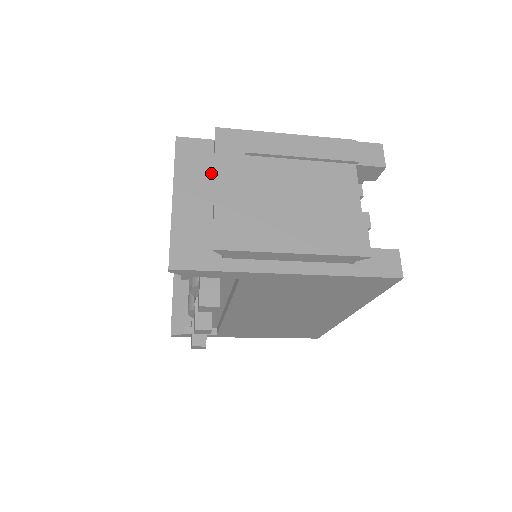
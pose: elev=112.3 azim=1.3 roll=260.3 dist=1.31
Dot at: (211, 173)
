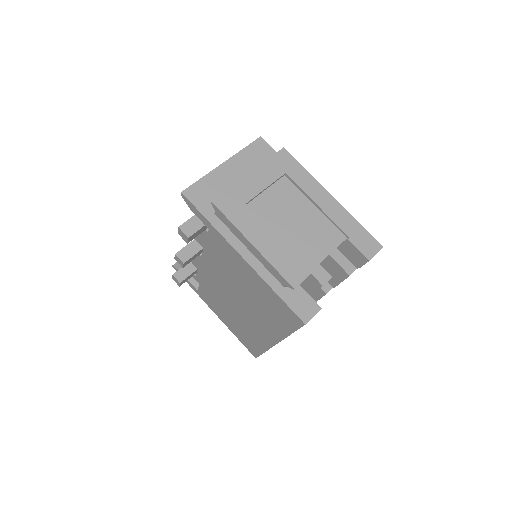
Dot at: occluded
